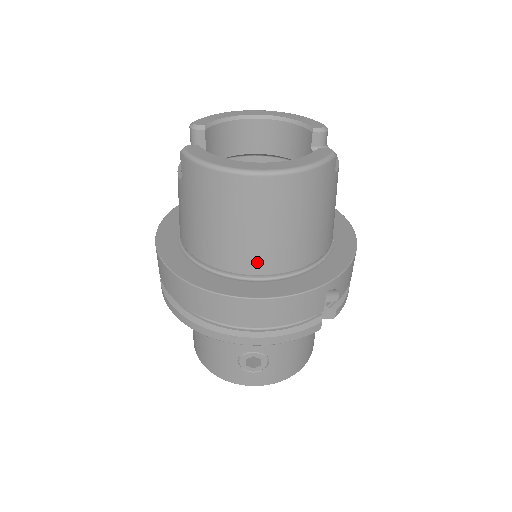
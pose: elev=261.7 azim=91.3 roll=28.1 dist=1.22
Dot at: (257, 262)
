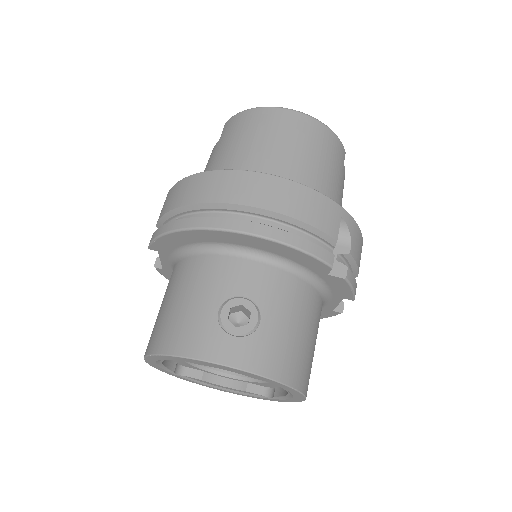
Dot at: (276, 174)
